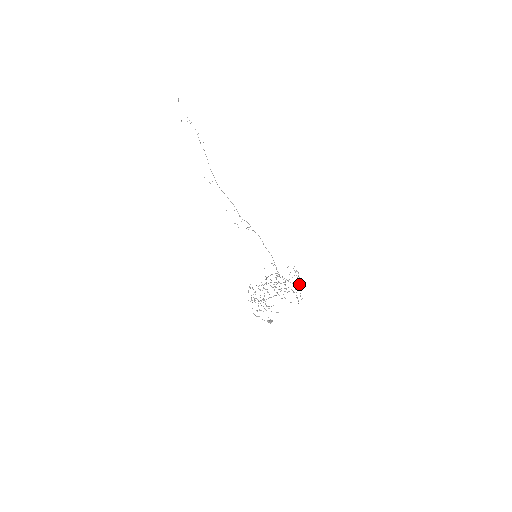
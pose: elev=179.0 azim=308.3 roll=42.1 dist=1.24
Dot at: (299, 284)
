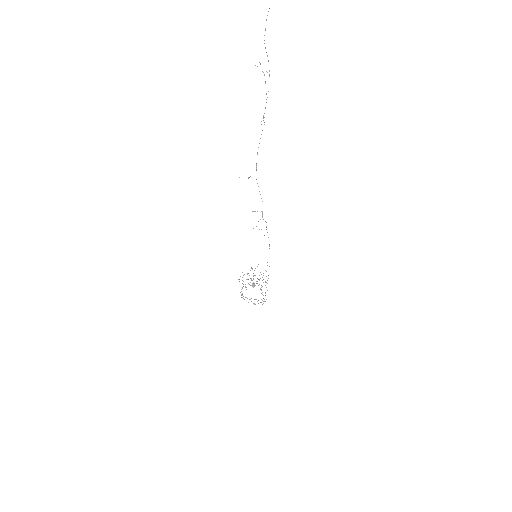
Dot at: occluded
